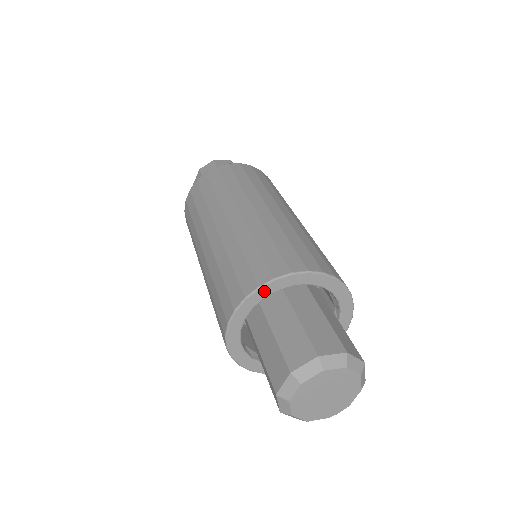
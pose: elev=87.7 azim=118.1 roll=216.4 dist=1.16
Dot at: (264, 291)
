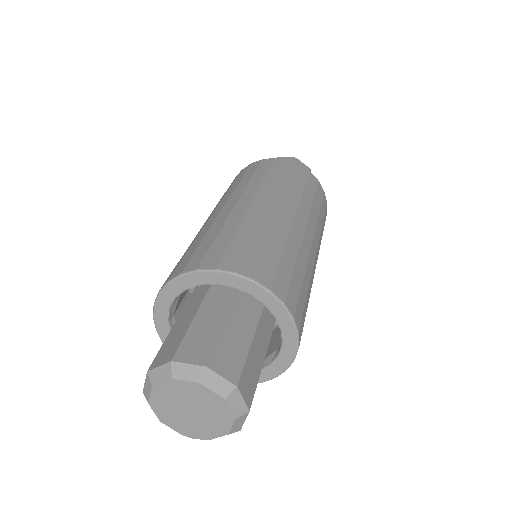
Dot at: (218, 277)
